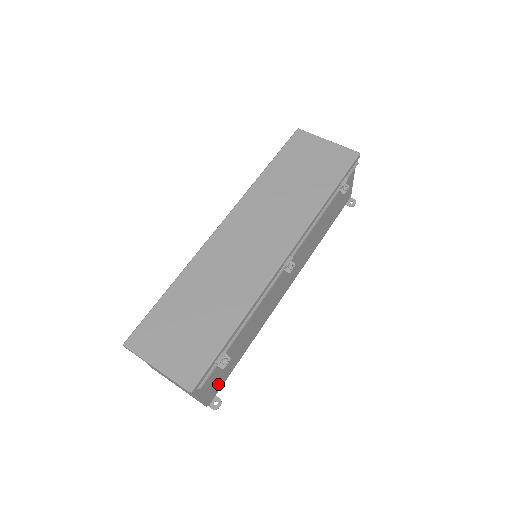
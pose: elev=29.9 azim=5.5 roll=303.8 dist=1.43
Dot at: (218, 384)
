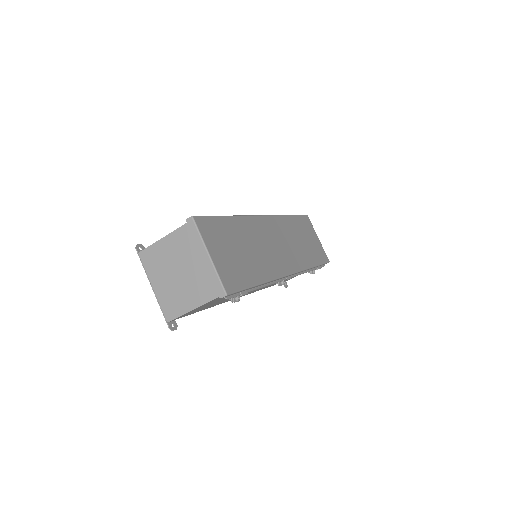
Dot at: (191, 312)
